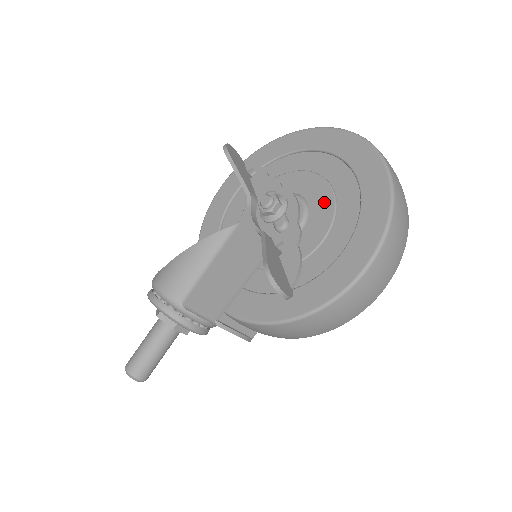
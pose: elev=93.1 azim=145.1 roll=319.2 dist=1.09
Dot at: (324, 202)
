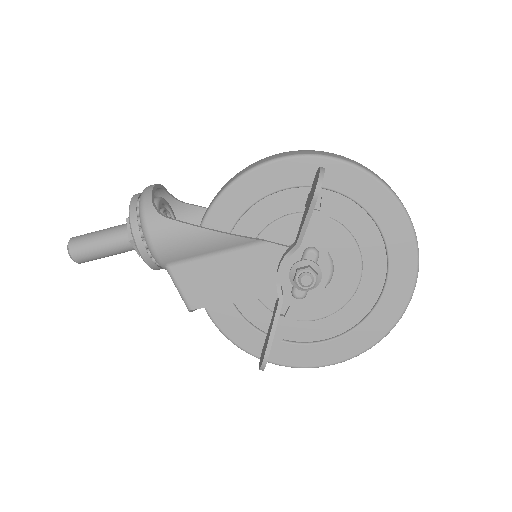
Dot at: (343, 291)
